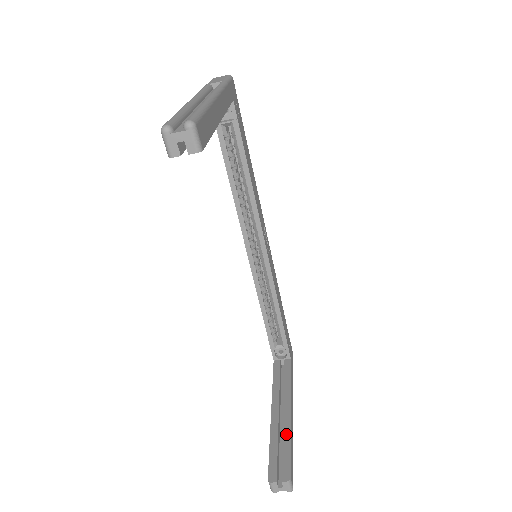
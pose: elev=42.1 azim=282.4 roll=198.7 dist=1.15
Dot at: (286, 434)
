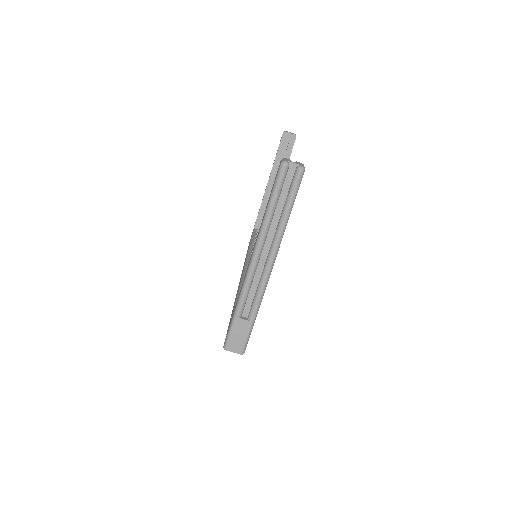
Dot at: occluded
